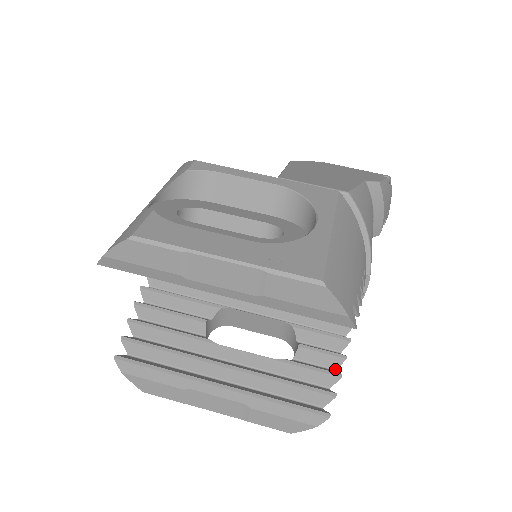
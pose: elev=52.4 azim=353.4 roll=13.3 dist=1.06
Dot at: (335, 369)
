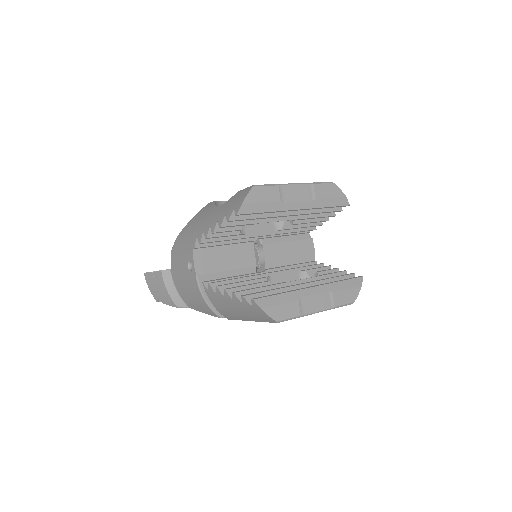
Dot at: occluded
